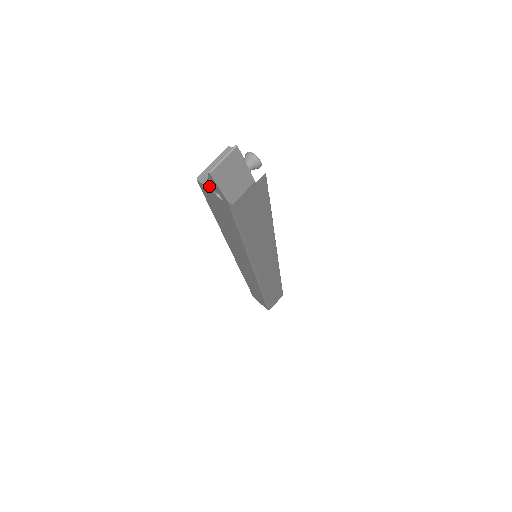
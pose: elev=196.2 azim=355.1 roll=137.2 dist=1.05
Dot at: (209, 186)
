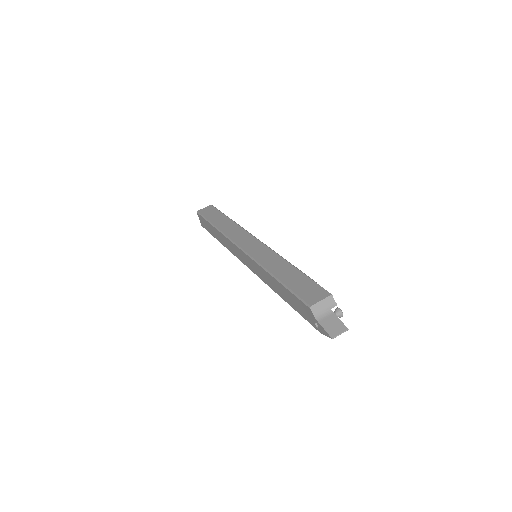
Dot at: (318, 323)
